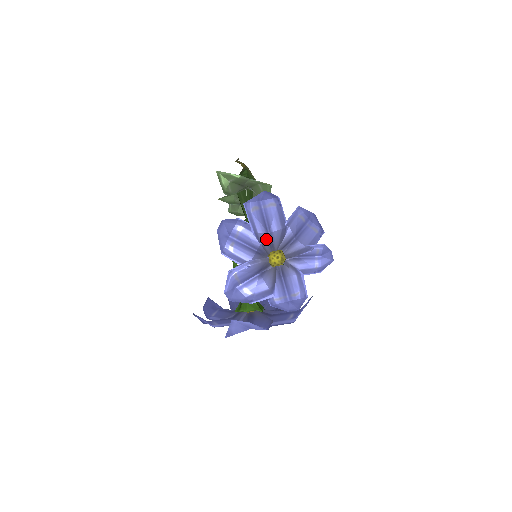
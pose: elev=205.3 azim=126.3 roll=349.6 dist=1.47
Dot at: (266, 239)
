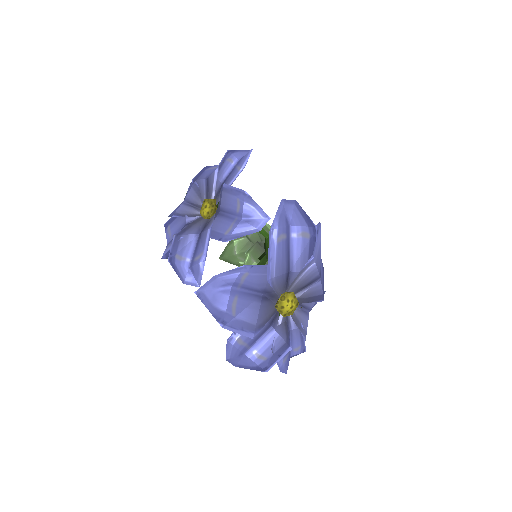
Dot at: (186, 208)
